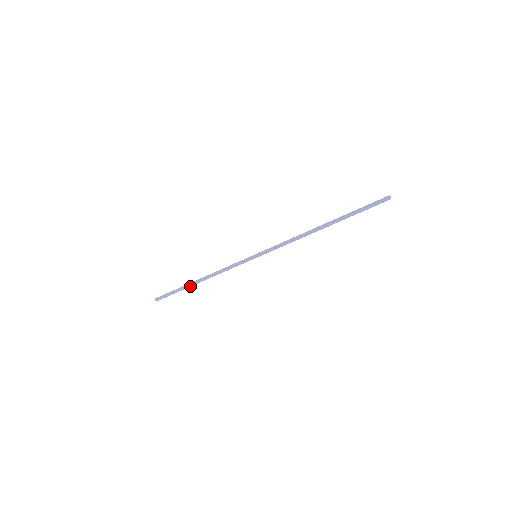
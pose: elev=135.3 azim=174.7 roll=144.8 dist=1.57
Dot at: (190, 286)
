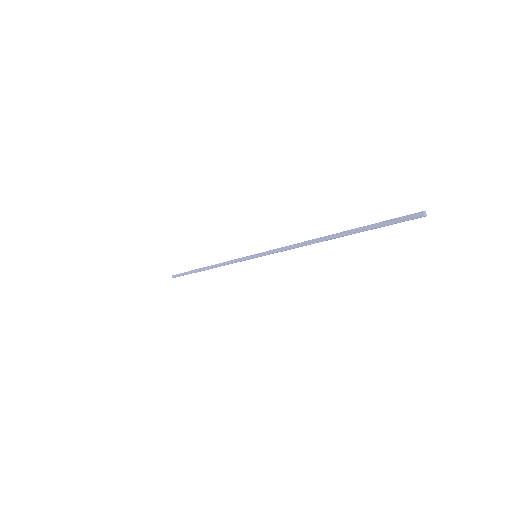
Dot at: (197, 271)
